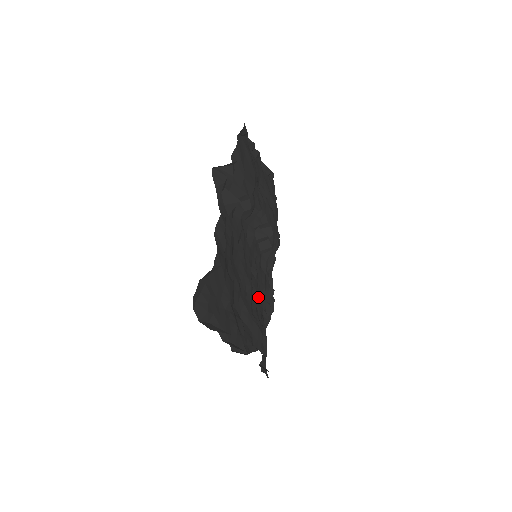
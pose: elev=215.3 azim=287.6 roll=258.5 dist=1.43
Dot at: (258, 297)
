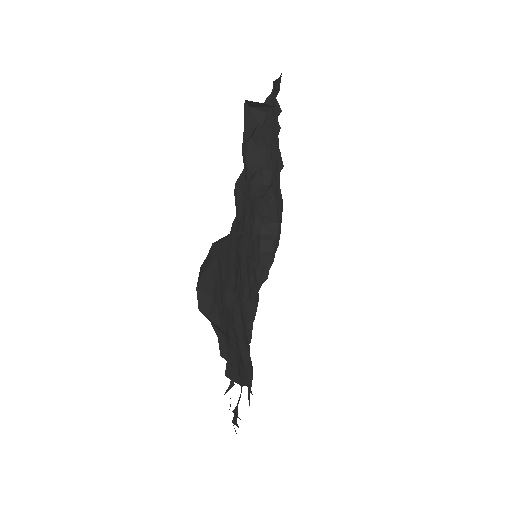
Dot at: occluded
